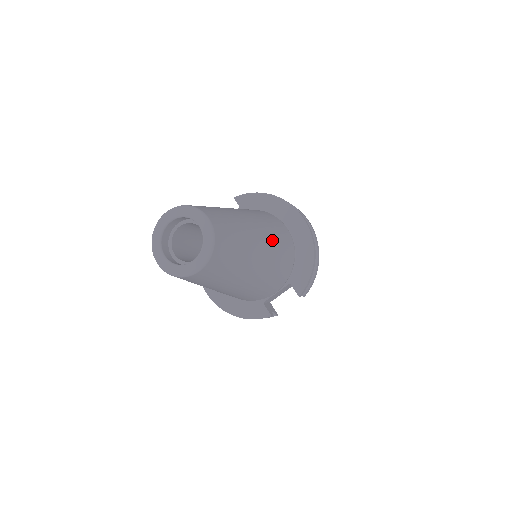
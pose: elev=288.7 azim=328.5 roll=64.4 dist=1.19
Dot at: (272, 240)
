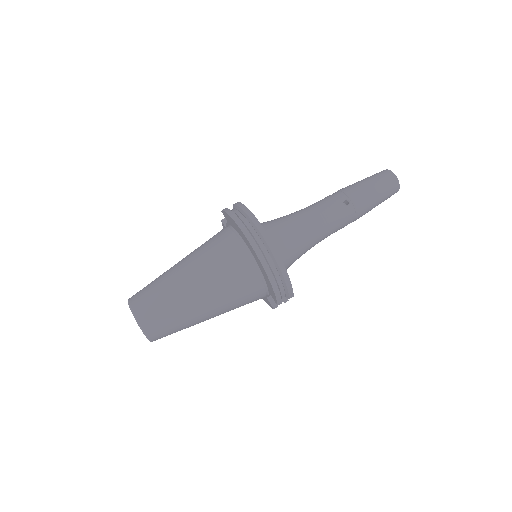
Dot at: (218, 286)
